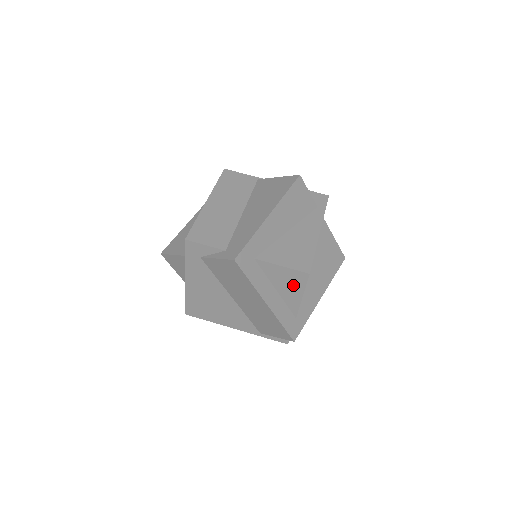
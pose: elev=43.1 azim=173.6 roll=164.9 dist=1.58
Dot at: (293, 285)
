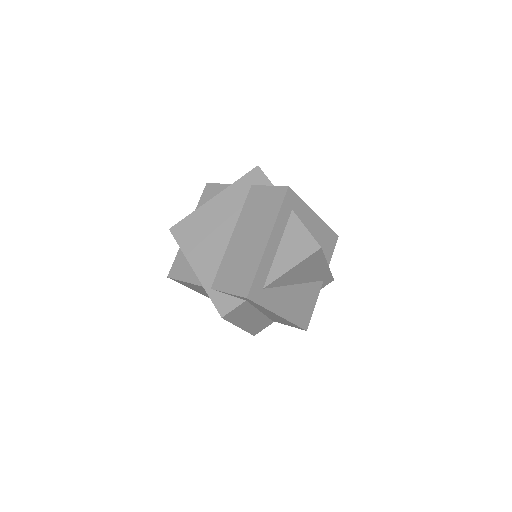
Dot at: (297, 251)
